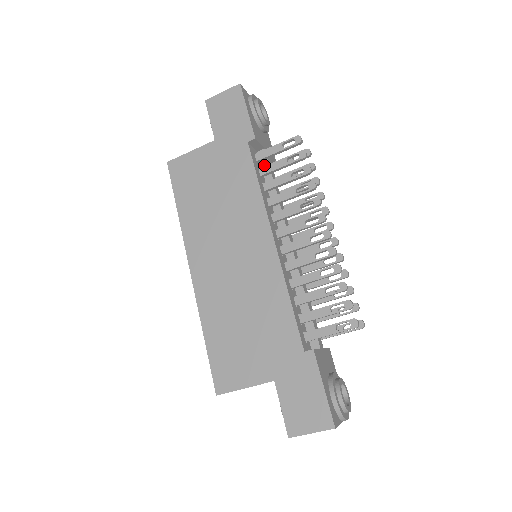
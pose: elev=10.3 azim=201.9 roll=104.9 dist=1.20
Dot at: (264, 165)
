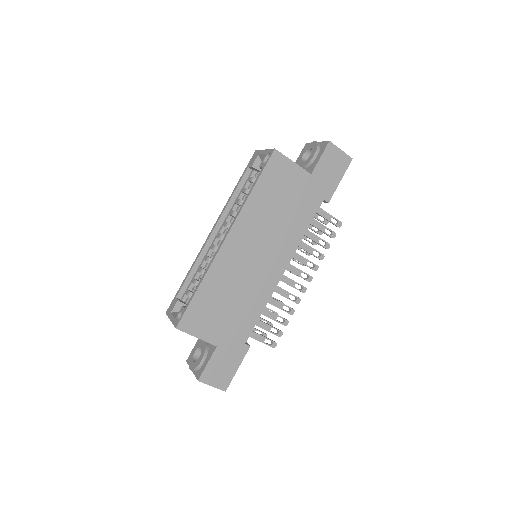
Dot at: occluded
